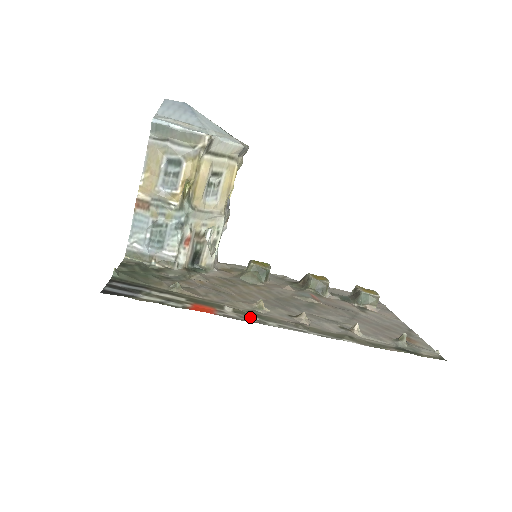
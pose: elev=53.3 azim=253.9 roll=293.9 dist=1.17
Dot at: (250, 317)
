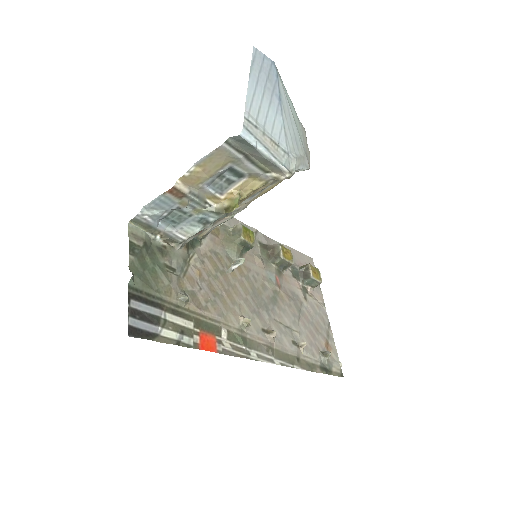
Dot at: (239, 346)
